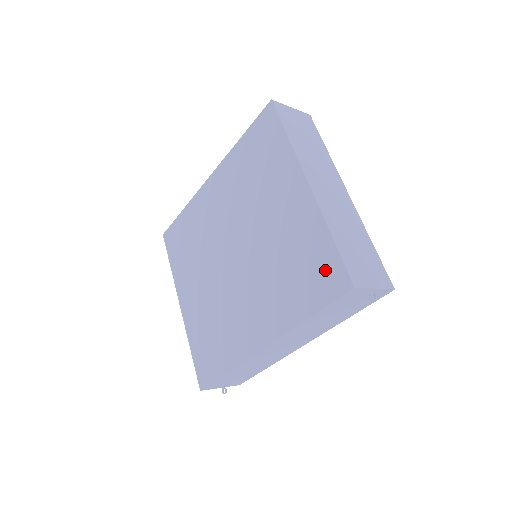
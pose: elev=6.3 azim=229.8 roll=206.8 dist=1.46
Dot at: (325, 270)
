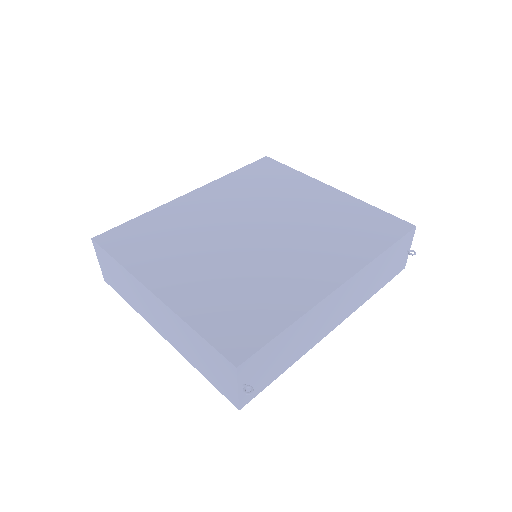
Dot at: (382, 222)
